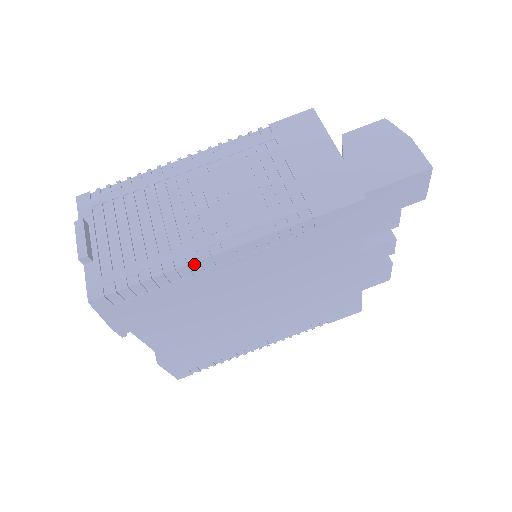
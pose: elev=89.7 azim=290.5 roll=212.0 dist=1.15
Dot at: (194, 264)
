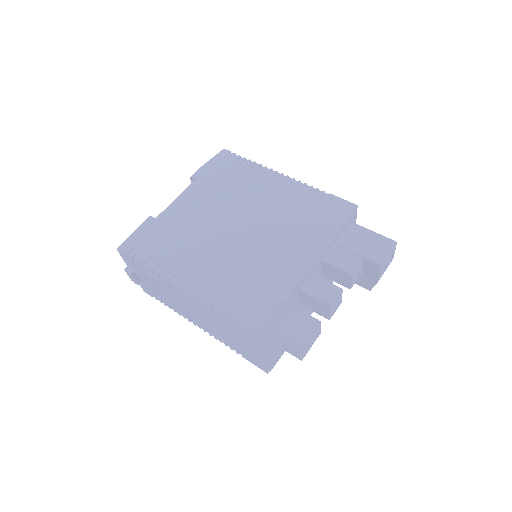
Dot at: (268, 170)
